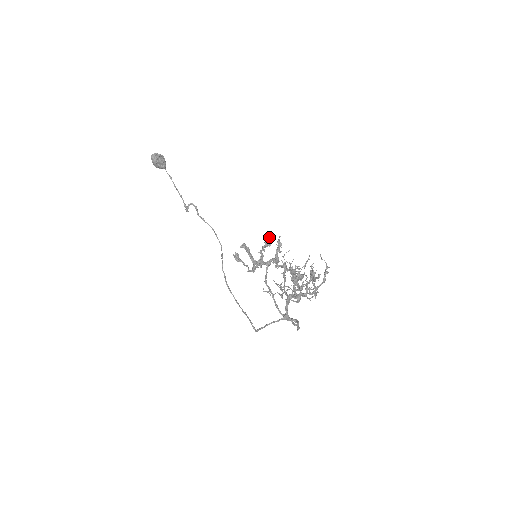
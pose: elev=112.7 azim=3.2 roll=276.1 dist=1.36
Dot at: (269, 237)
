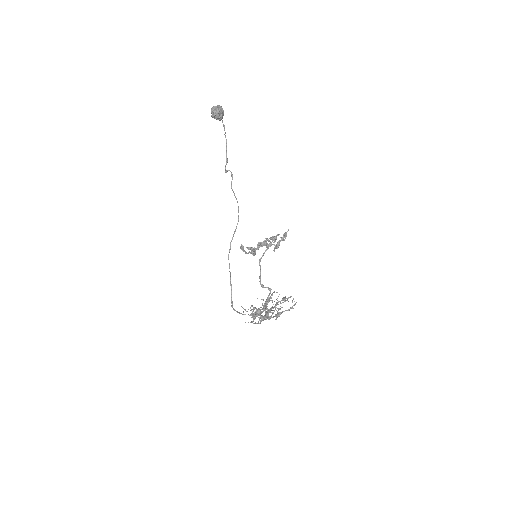
Dot at: (275, 239)
